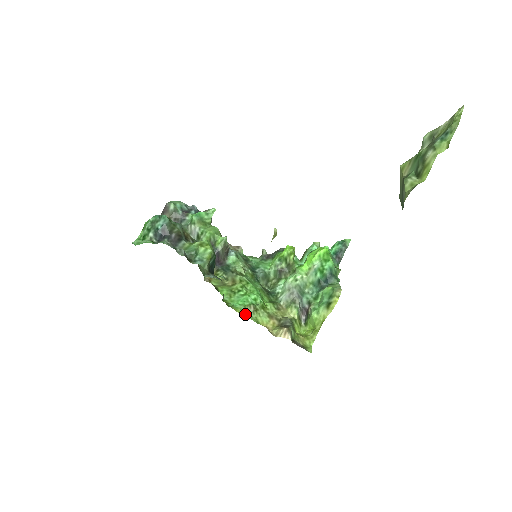
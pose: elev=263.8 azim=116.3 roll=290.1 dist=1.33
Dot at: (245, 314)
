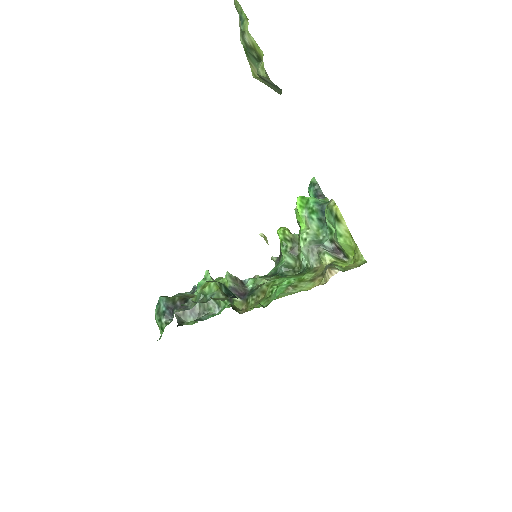
Dot at: (287, 295)
